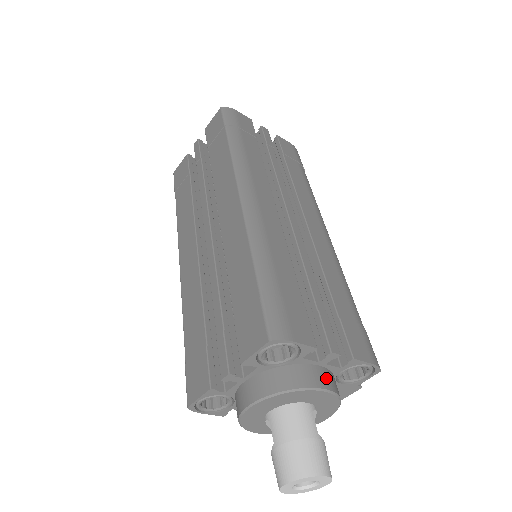
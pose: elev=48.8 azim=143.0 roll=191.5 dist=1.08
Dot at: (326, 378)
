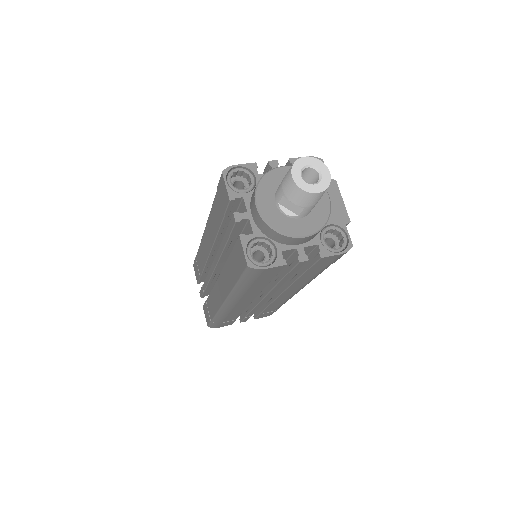
Dot at: occluded
